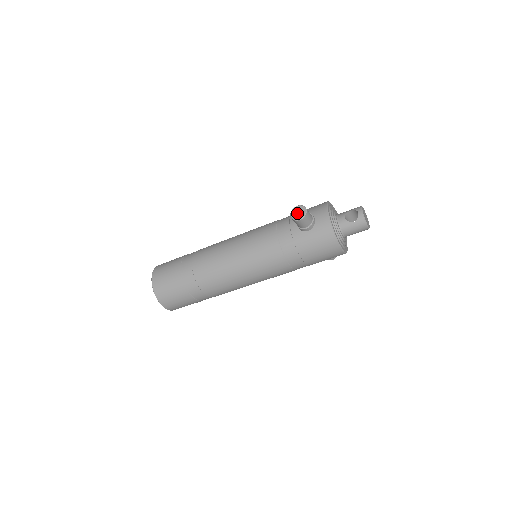
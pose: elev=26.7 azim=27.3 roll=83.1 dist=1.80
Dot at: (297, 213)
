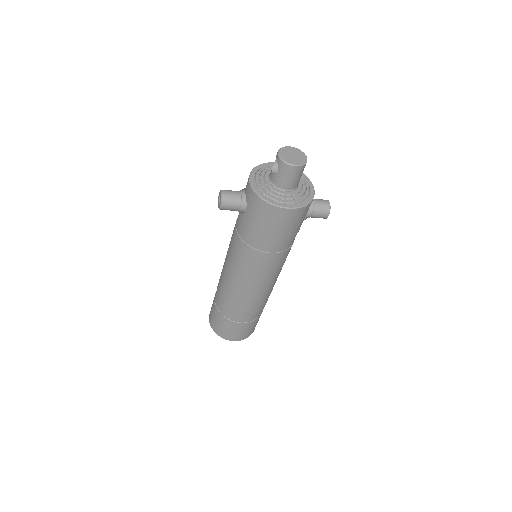
Dot at: occluded
